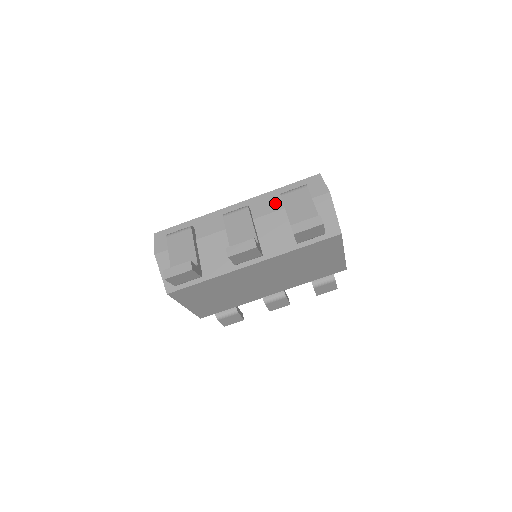
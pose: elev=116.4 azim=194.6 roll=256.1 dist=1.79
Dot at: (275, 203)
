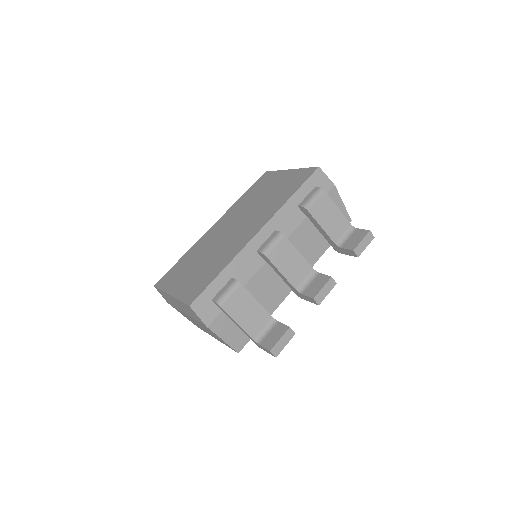
Dot at: (296, 215)
